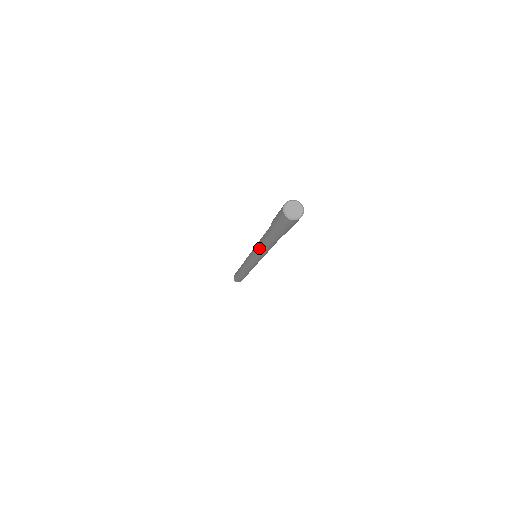
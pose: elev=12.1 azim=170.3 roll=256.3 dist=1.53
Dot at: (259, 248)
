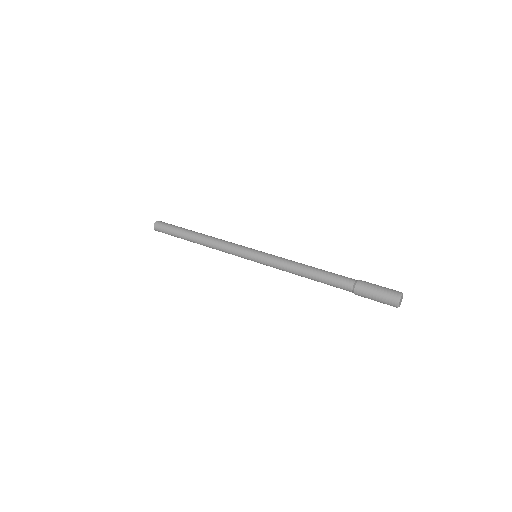
Dot at: occluded
